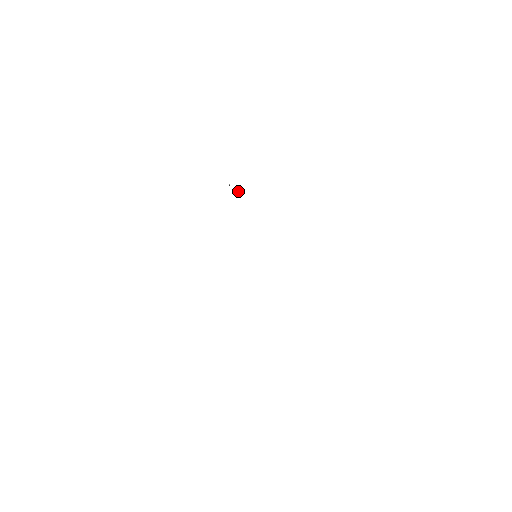
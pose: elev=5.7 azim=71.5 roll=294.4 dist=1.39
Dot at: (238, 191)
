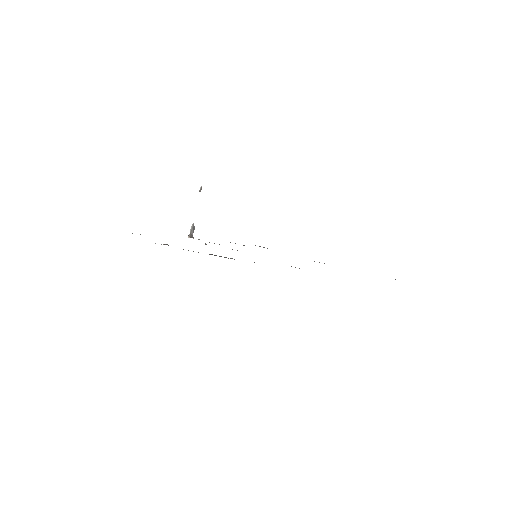
Dot at: occluded
